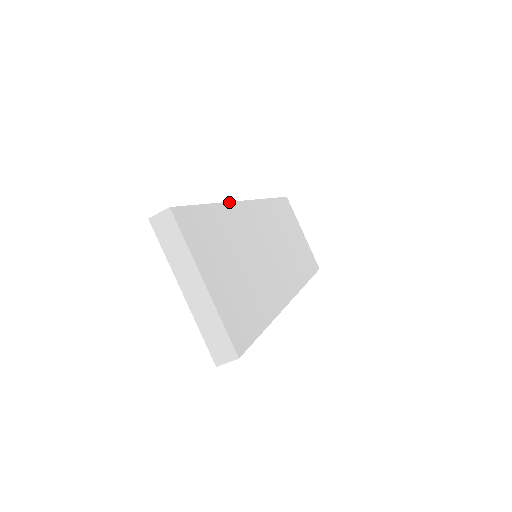
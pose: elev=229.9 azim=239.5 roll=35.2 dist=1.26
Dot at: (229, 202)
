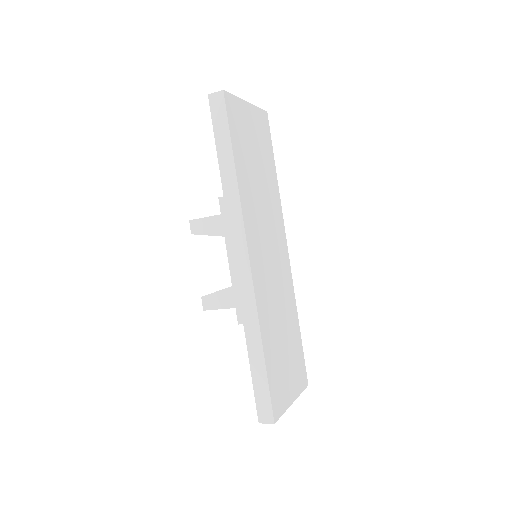
Dot at: (258, 316)
